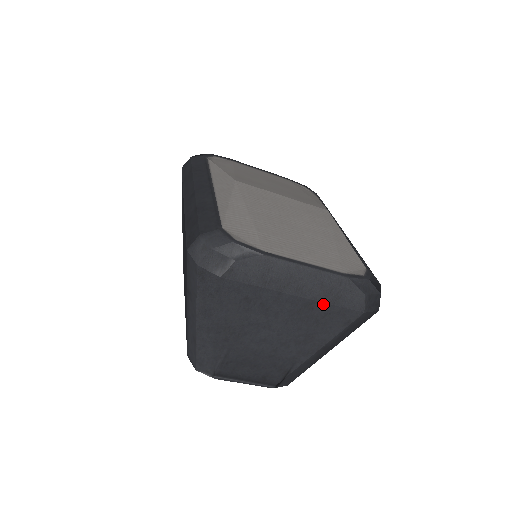
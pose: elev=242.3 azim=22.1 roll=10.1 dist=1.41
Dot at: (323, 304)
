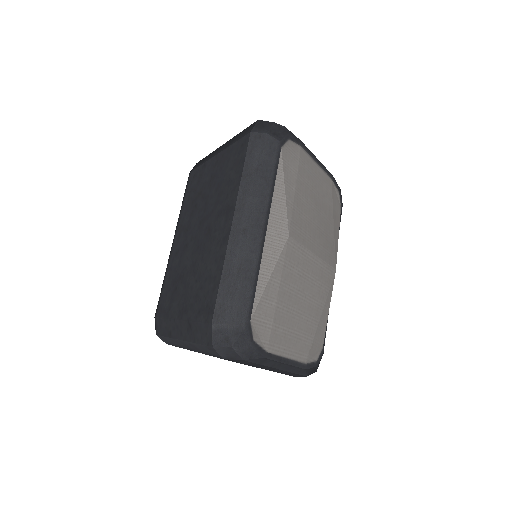
Dot at: (277, 372)
